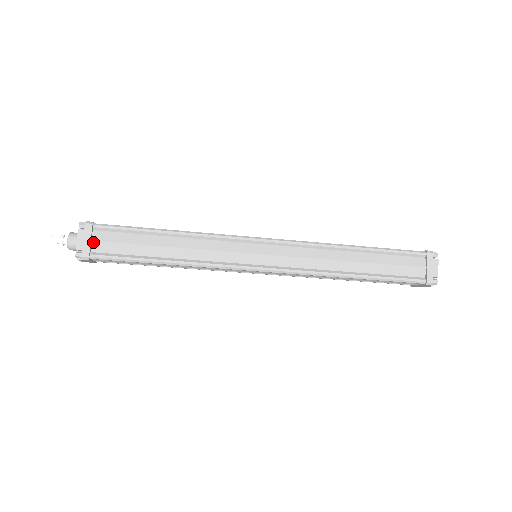
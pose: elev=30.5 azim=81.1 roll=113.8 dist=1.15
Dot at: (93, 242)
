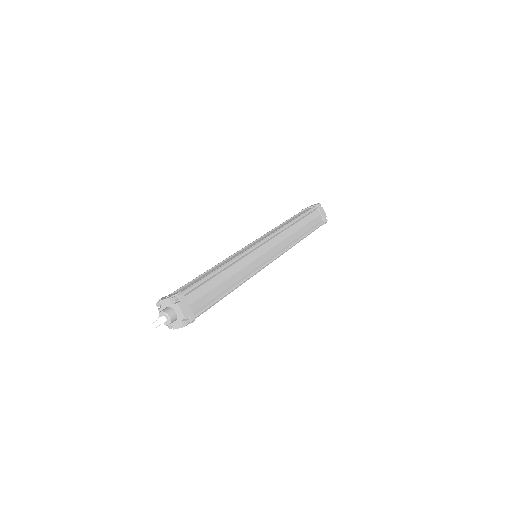
Dot at: occluded
